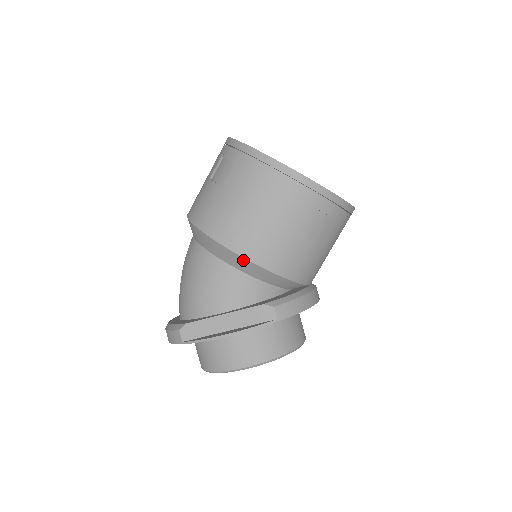
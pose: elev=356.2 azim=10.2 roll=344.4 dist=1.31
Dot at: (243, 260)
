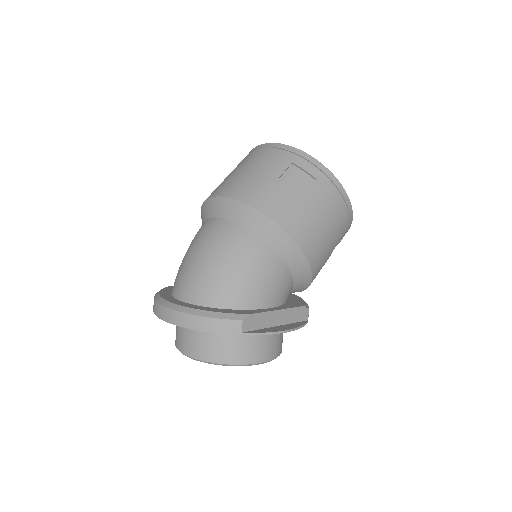
Dot at: (306, 265)
